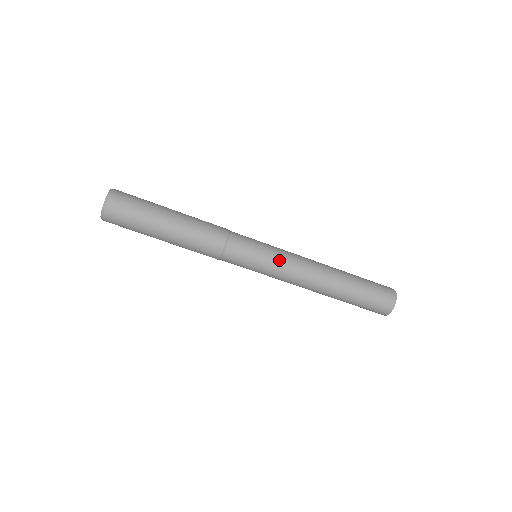
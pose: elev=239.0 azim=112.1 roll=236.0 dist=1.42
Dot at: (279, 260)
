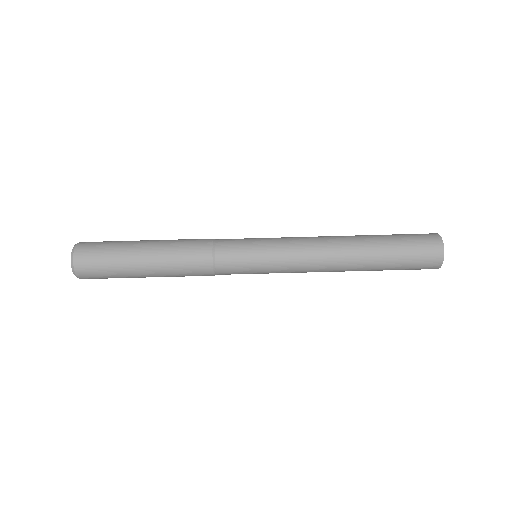
Dot at: (279, 238)
